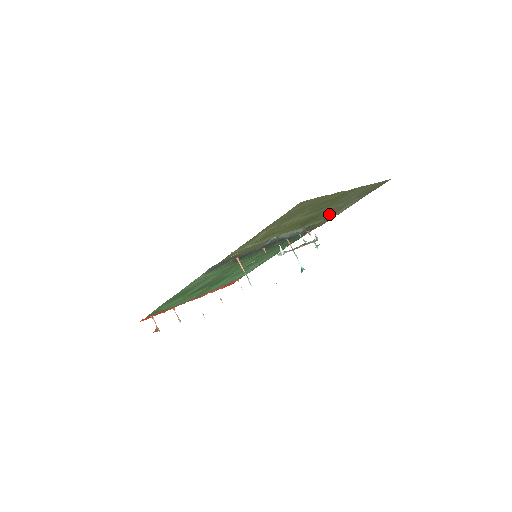
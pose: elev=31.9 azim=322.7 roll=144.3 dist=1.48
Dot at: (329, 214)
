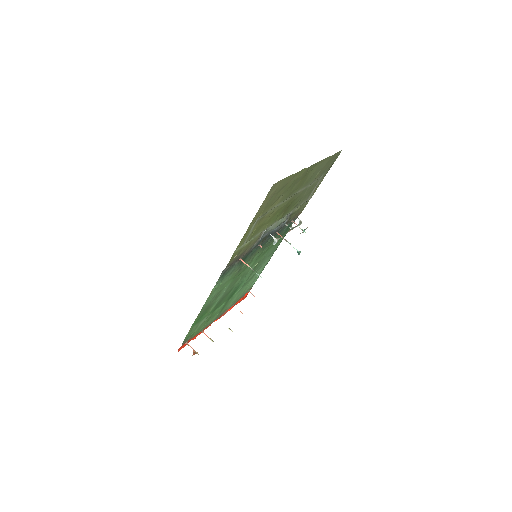
Dot at: (303, 198)
